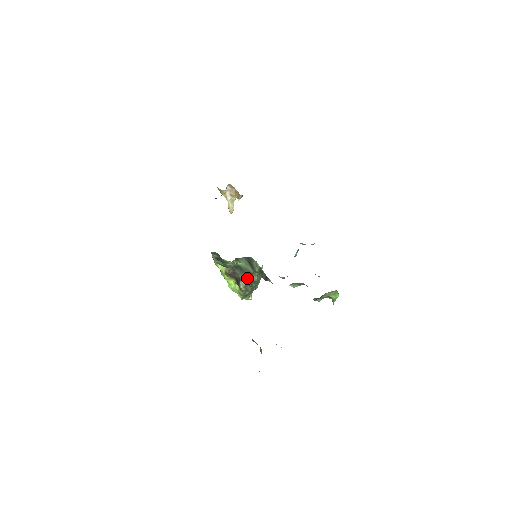
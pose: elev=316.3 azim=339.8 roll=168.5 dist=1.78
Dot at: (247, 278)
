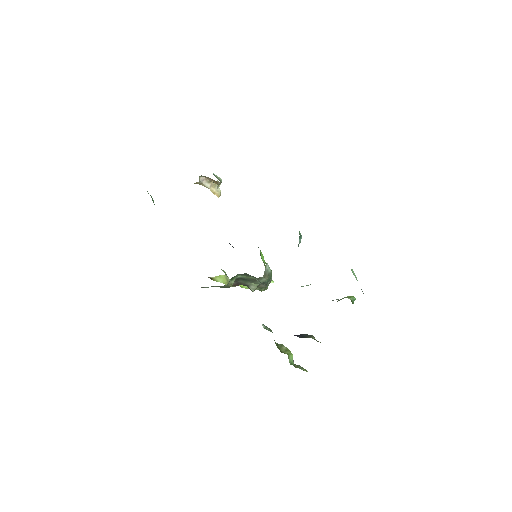
Dot at: (254, 283)
